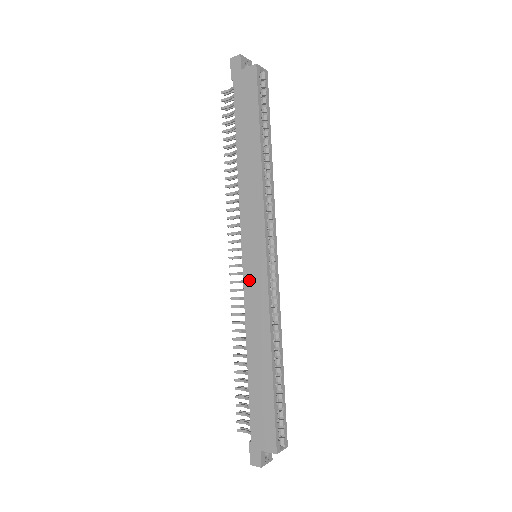
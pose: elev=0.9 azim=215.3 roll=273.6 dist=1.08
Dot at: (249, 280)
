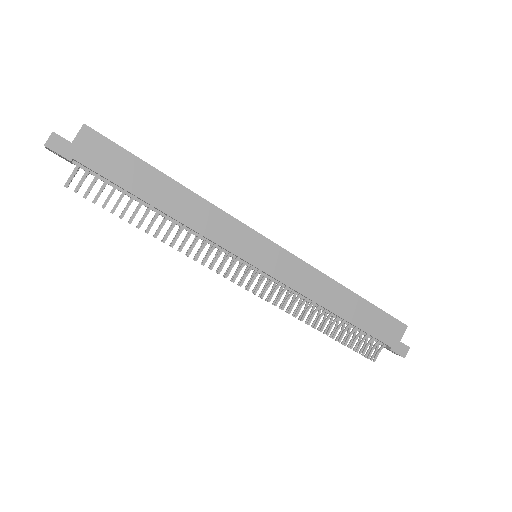
Dot at: (278, 271)
